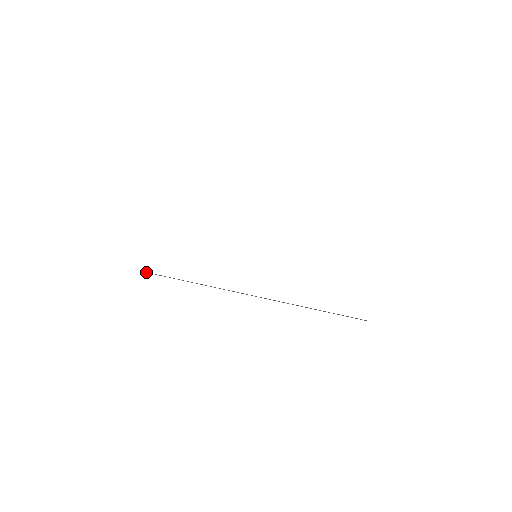
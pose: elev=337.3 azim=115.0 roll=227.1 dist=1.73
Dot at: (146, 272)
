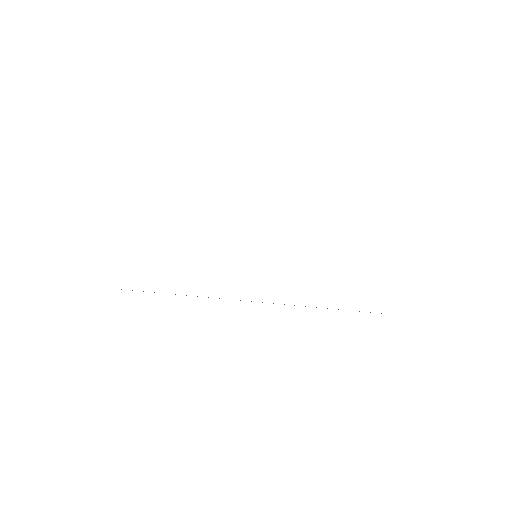
Dot at: occluded
